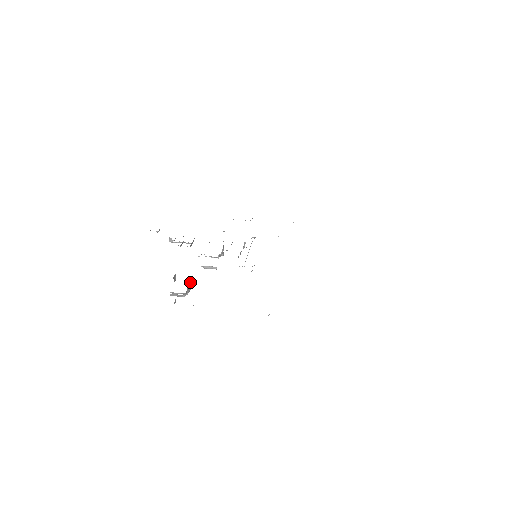
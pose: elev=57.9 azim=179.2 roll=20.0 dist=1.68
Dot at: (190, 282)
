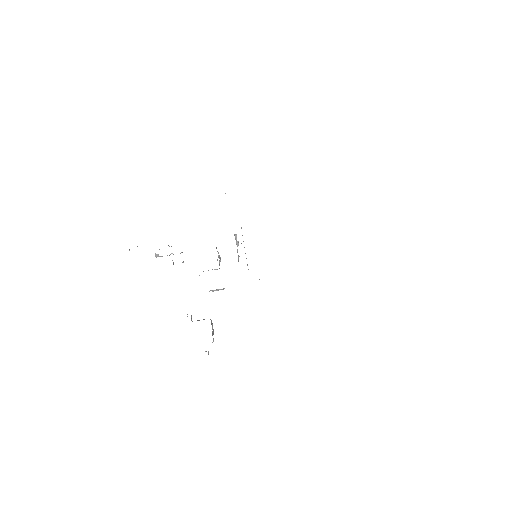
Dot at: occluded
